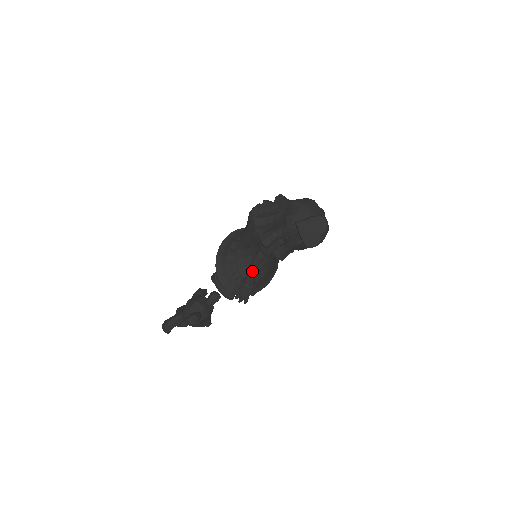
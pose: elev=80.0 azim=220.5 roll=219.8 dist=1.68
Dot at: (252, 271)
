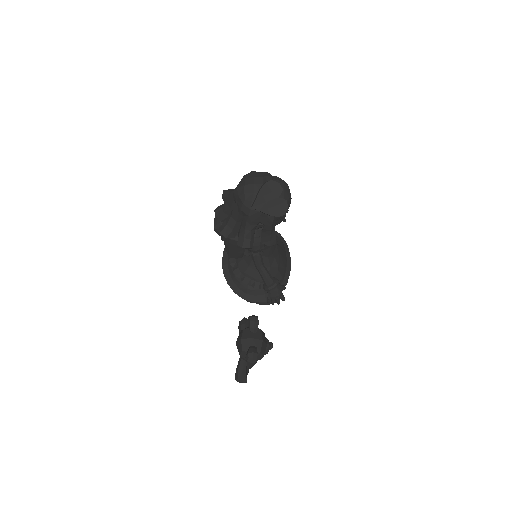
Dot at: (263, 273)
